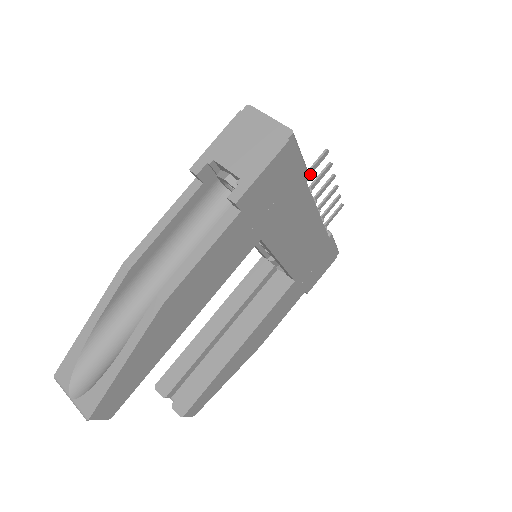
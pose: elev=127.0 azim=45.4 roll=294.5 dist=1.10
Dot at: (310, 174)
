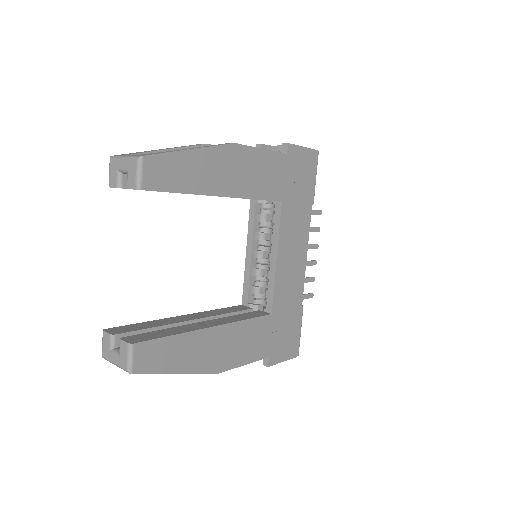
Dot at: occluded
